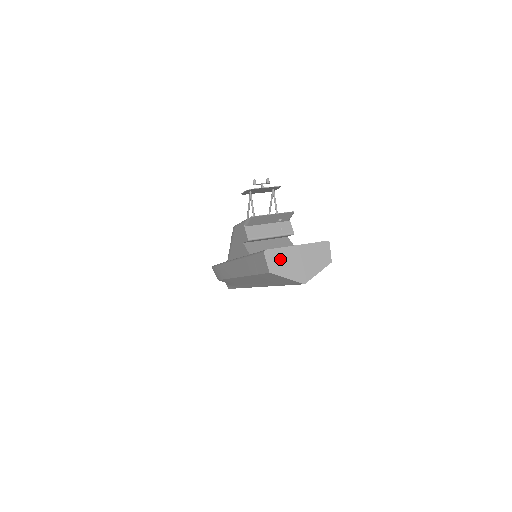
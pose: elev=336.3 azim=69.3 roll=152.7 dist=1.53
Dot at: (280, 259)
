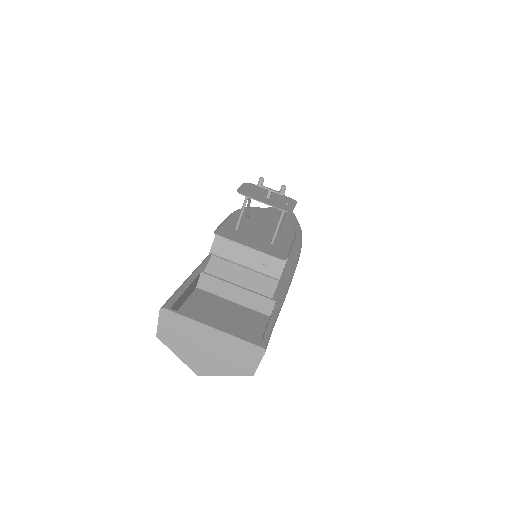
Dot at: (179, 330)
